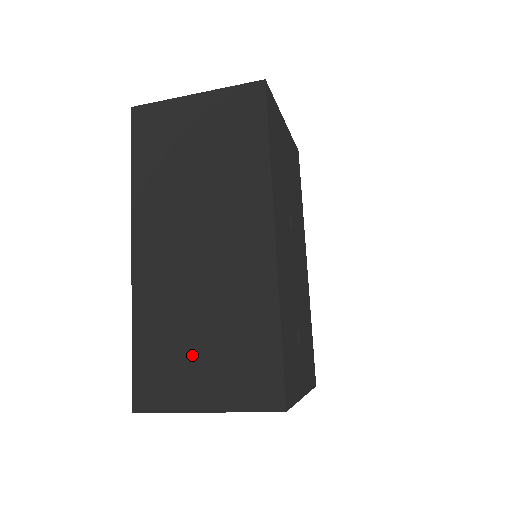
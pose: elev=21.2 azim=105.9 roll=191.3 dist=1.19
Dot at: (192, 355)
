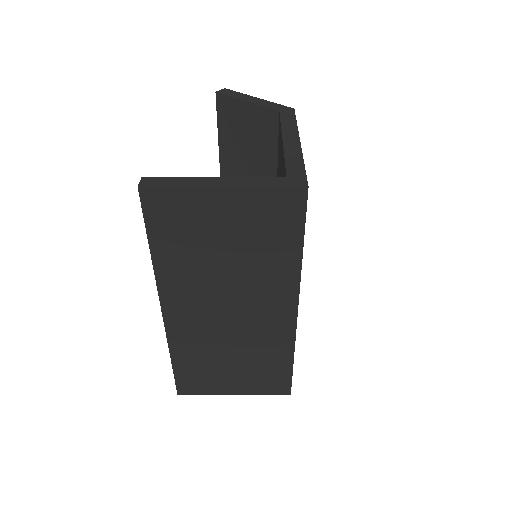
Dot at: (224, 372)
